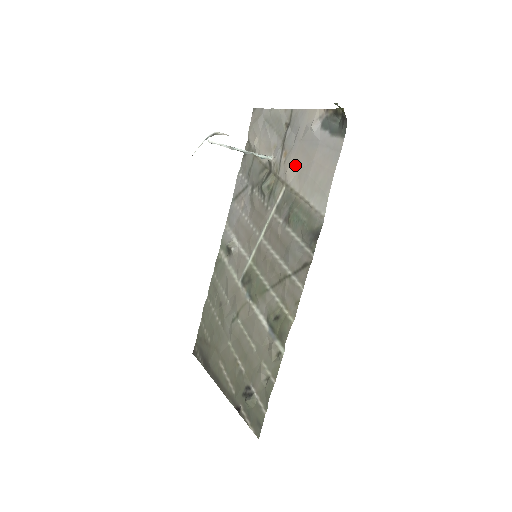
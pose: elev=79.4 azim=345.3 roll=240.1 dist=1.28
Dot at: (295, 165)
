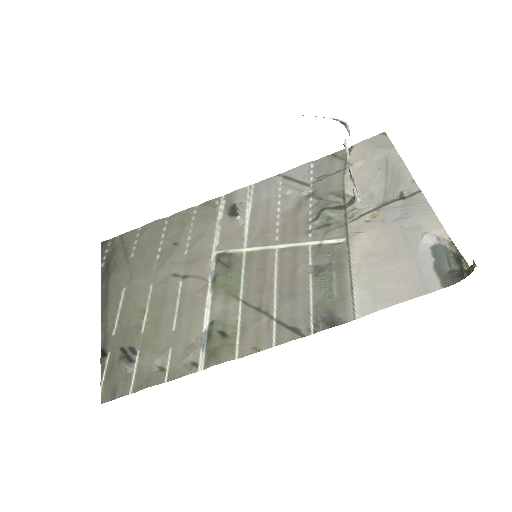
Dot at: (375, 240)
